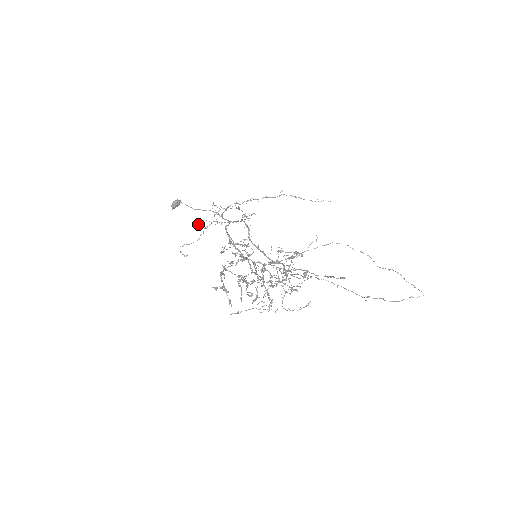
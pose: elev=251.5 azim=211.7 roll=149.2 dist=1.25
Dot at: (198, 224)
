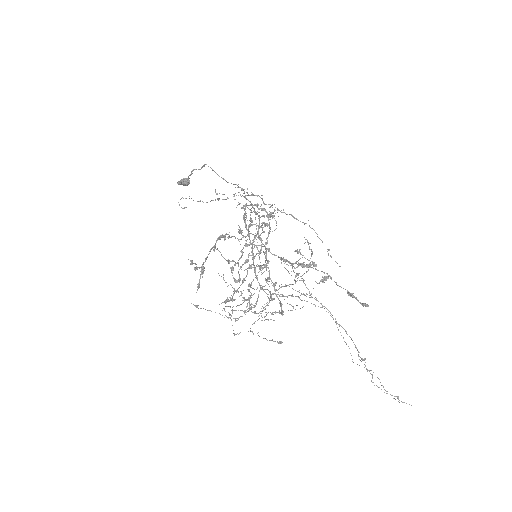
Dot at: (215, 189)
